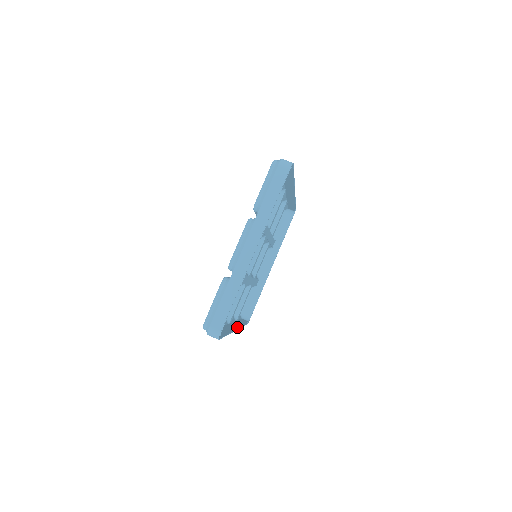
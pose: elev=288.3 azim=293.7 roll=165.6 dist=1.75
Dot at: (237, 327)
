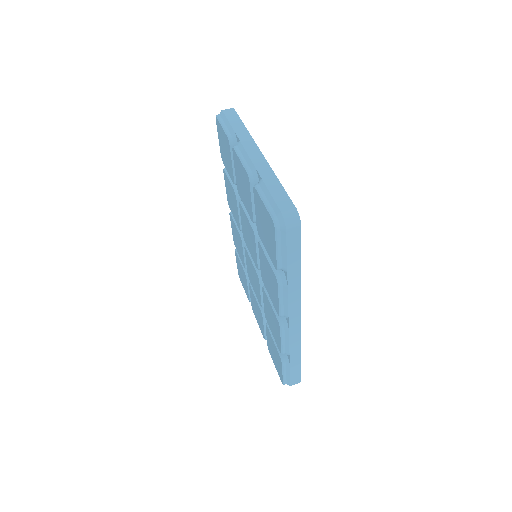
Dot at: (297, 335)
